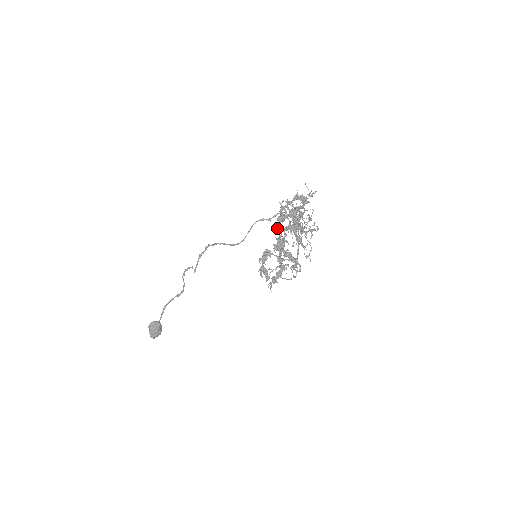
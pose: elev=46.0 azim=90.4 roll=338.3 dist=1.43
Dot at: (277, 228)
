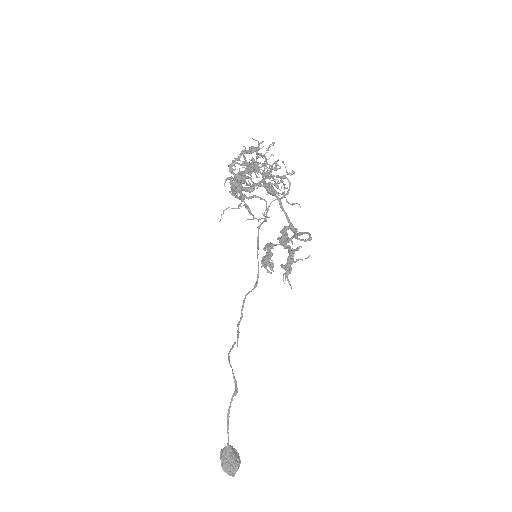
Dot at: (225, 181)
